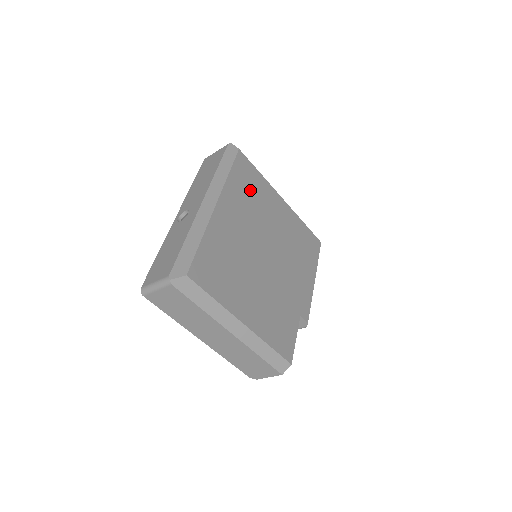
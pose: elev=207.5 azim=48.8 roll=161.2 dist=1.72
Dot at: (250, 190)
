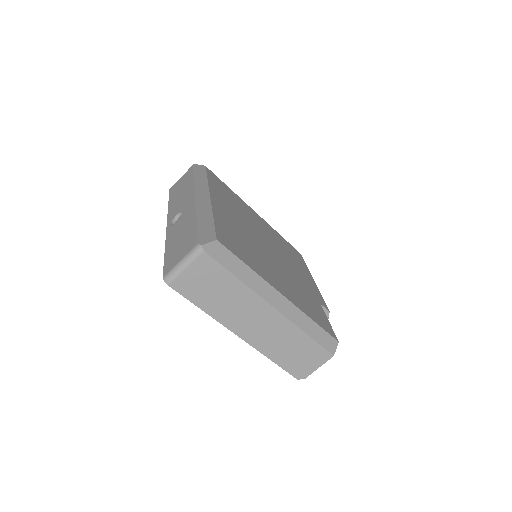
Dot at: (229, 197)
